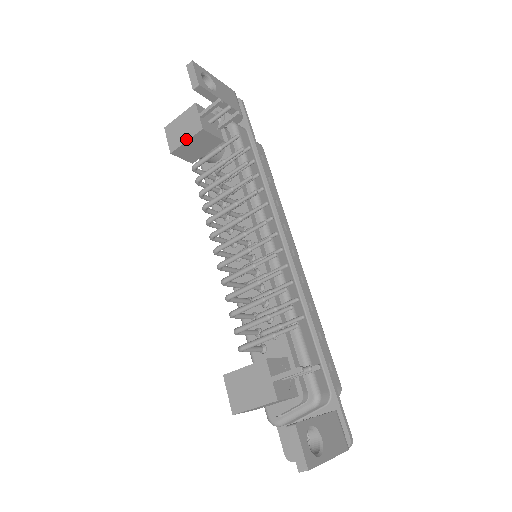
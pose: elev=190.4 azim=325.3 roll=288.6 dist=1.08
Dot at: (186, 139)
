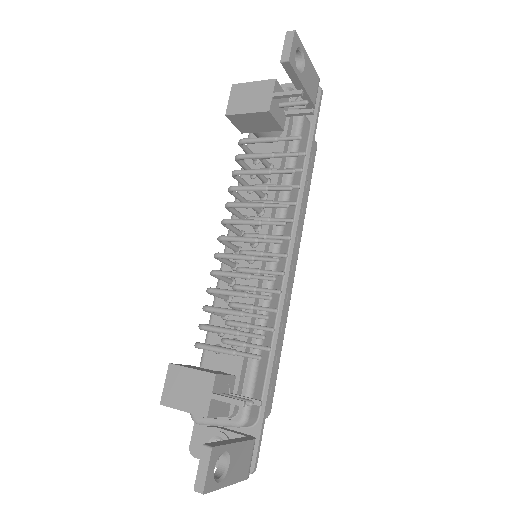
Dot at: (248, 111)
